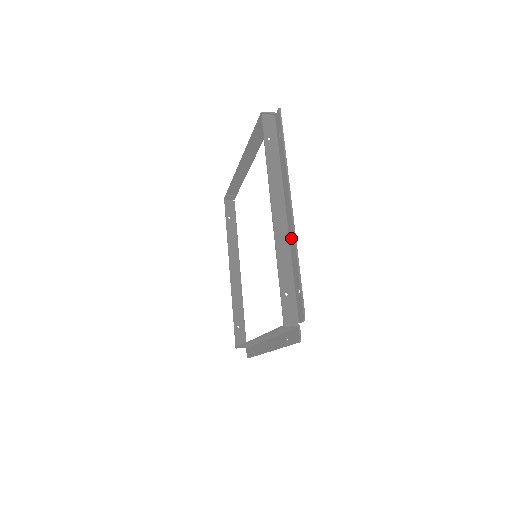
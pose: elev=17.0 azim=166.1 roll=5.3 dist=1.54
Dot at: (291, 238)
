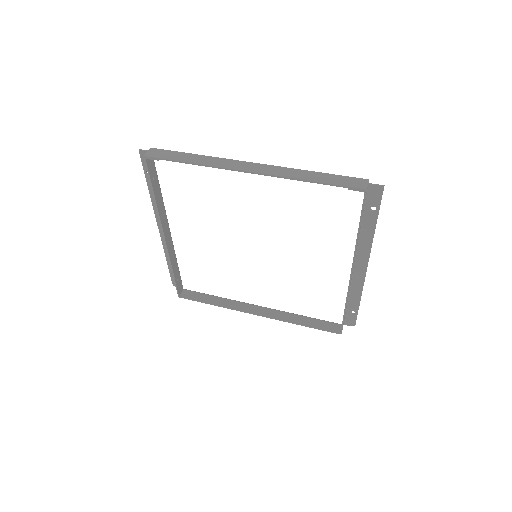
Dot at: (357, 284)
